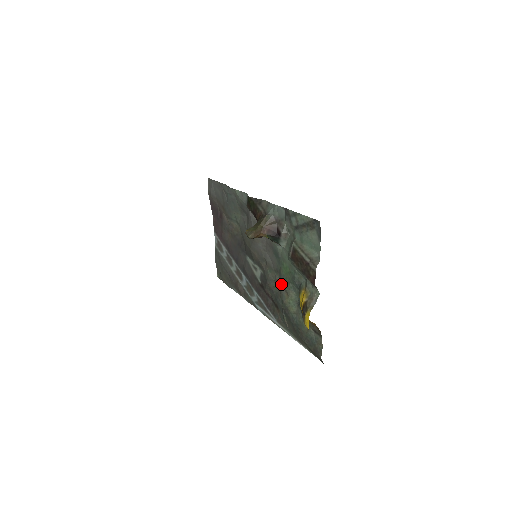
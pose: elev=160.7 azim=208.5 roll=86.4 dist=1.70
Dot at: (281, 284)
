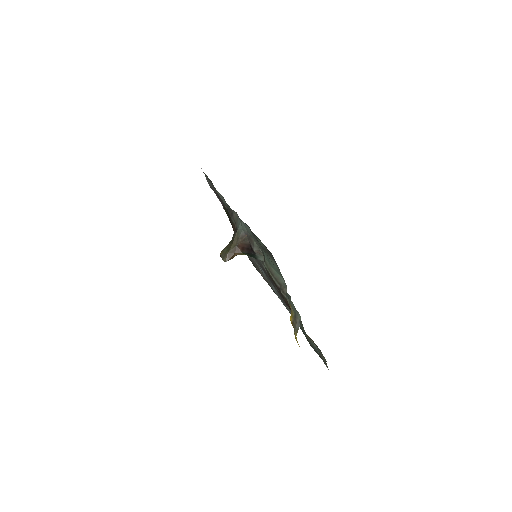
Dot at: occluded
